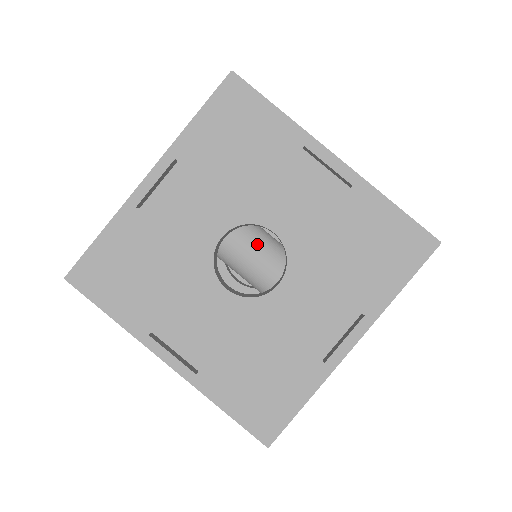
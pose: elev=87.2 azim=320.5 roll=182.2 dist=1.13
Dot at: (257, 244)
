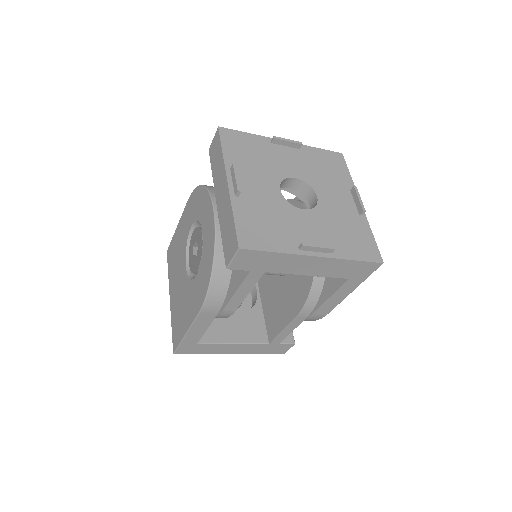
Dot at: occluded
